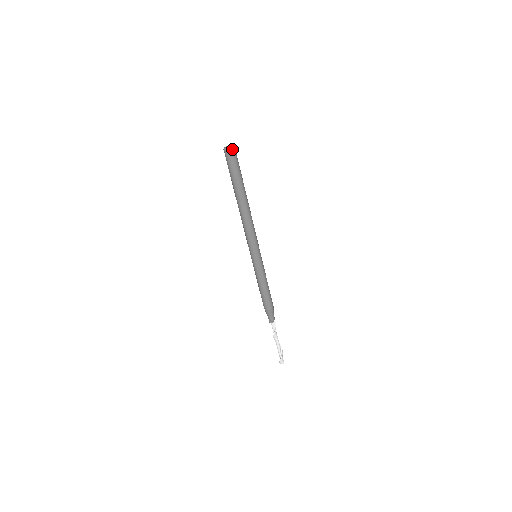
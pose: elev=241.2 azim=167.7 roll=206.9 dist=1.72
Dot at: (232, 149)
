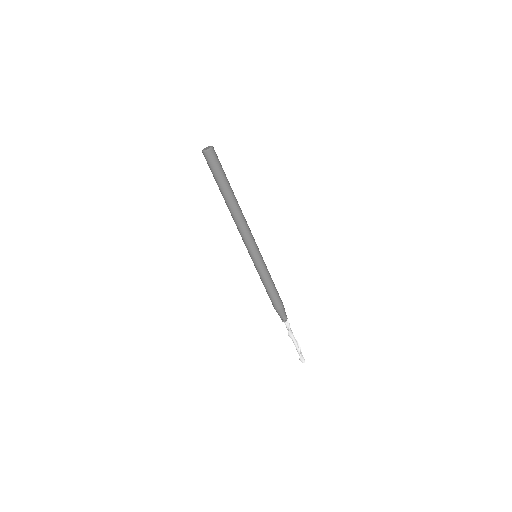
Dot at: (209, 151)
